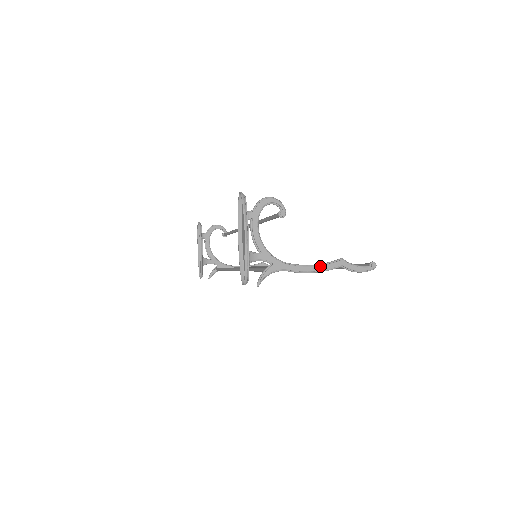
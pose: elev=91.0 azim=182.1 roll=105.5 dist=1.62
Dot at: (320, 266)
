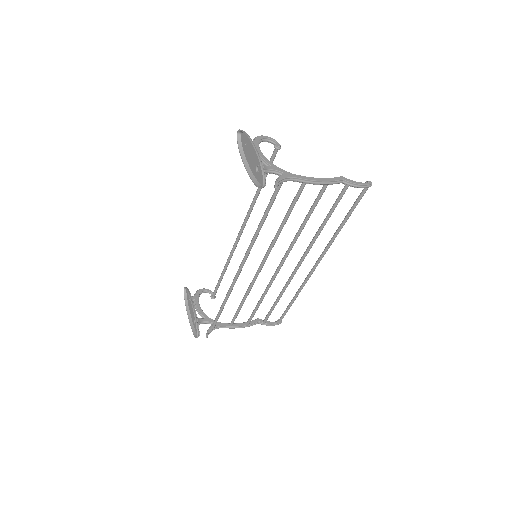
Dot at: (325, 178)
